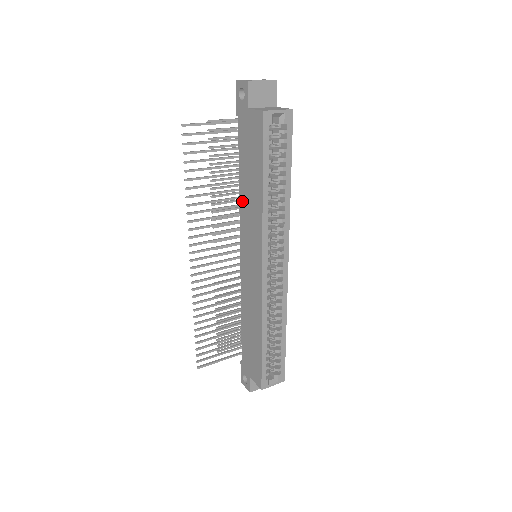
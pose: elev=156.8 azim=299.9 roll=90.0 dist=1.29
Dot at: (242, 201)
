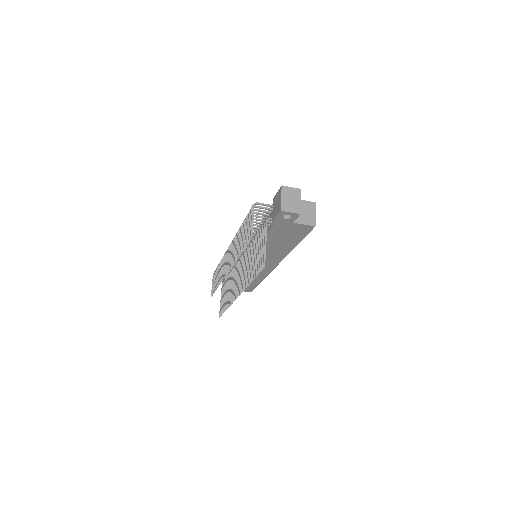
Dot at: occluded
